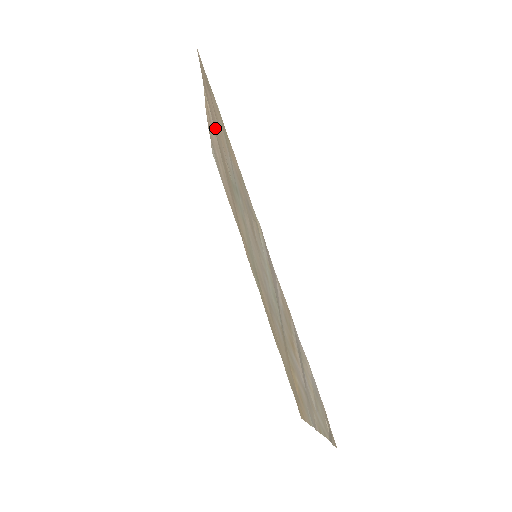
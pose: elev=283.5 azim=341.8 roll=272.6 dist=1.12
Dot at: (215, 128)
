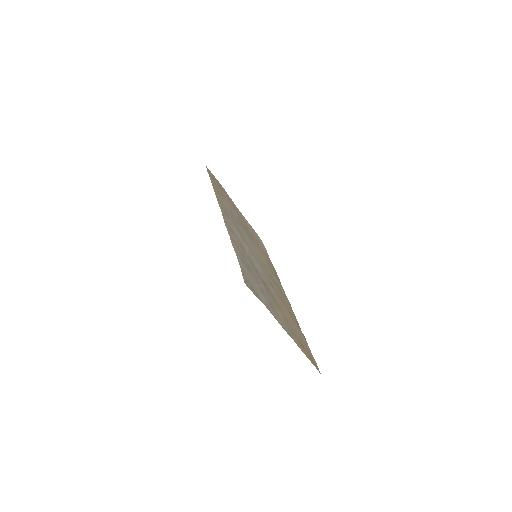
Dot at: occluded
